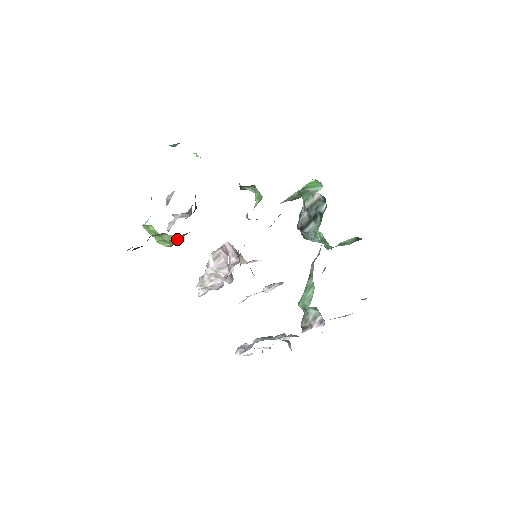
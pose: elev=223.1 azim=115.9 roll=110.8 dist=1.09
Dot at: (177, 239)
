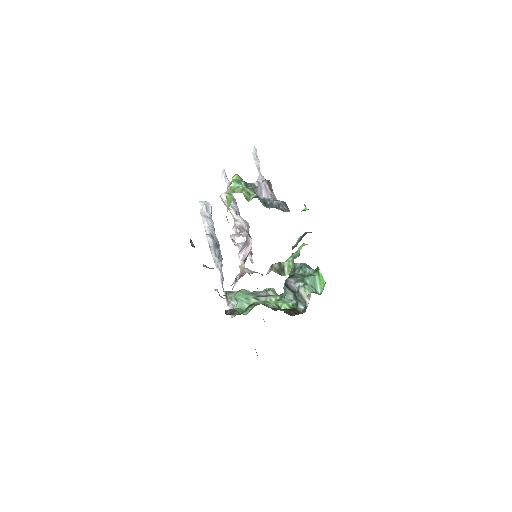
Dot at: occluded
